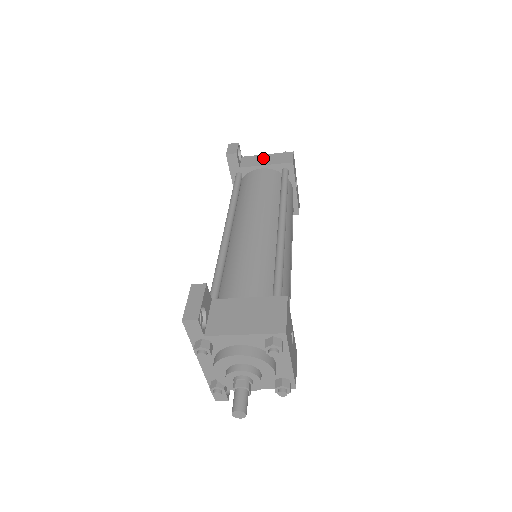
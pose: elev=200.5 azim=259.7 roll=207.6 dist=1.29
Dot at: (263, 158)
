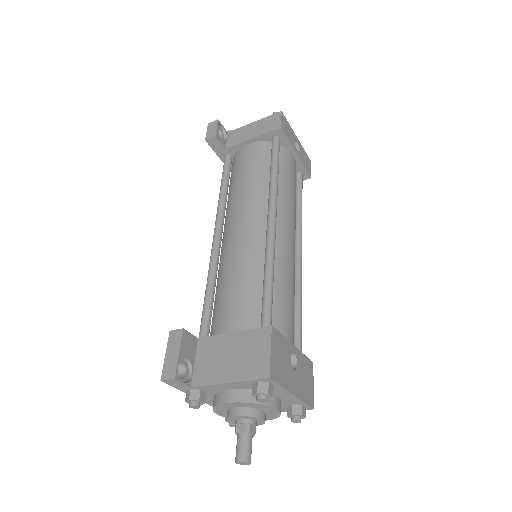
Dot at: (249, 129)
